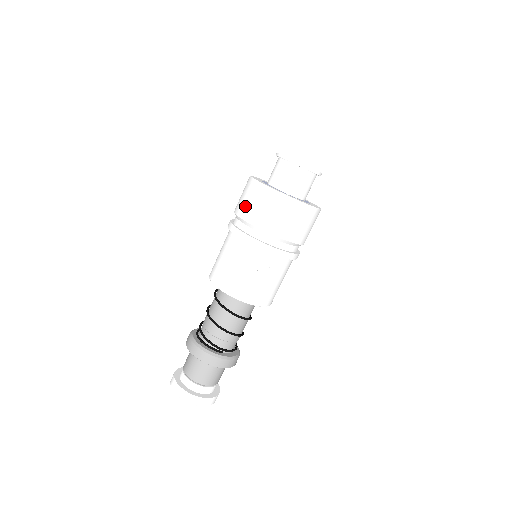
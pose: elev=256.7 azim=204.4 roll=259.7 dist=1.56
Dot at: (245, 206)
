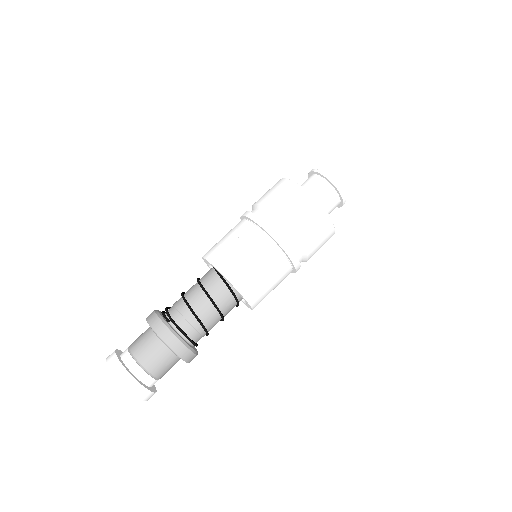
Dot at: occluded
